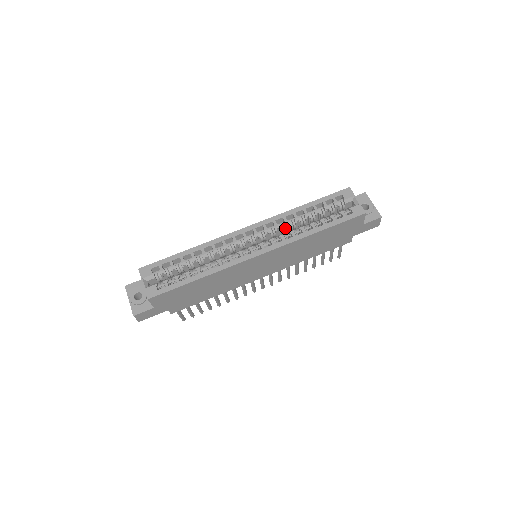
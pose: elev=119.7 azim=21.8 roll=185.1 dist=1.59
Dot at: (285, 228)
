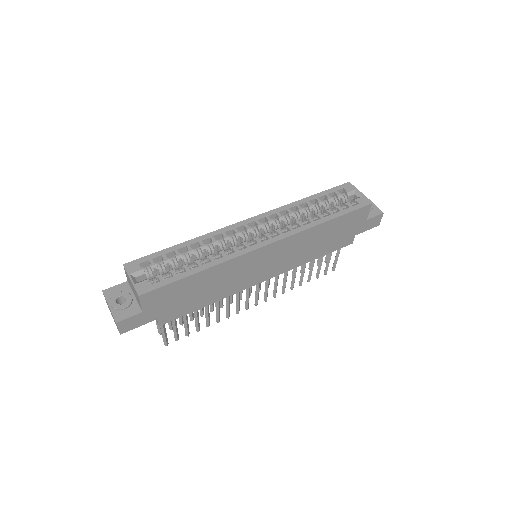
Dot at: (289, 221)
